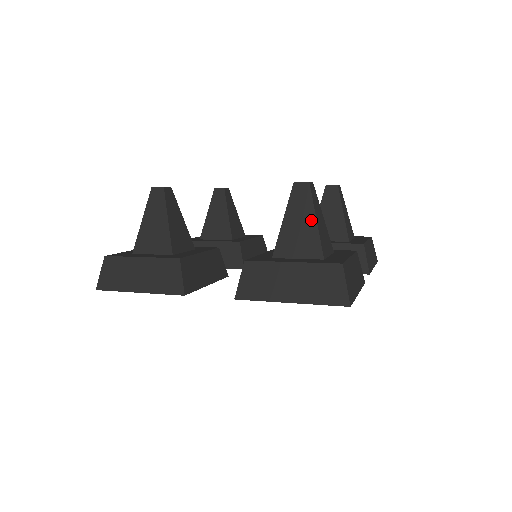
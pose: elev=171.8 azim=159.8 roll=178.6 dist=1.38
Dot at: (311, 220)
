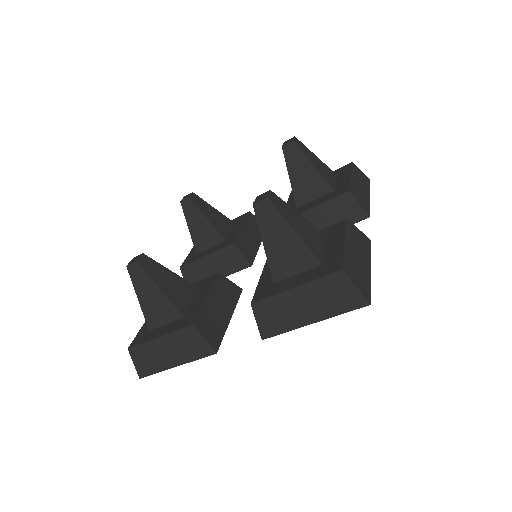
Dot at: (290, 233)
